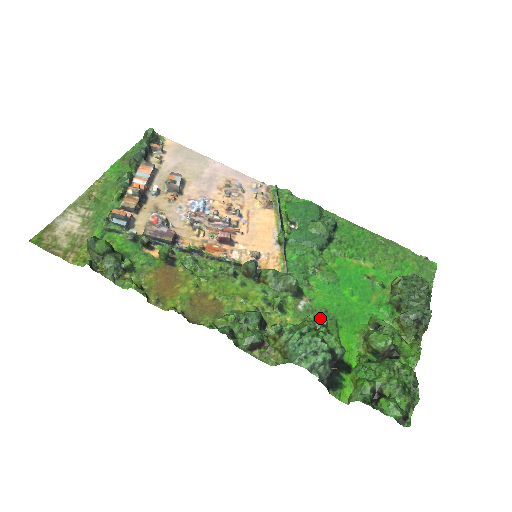
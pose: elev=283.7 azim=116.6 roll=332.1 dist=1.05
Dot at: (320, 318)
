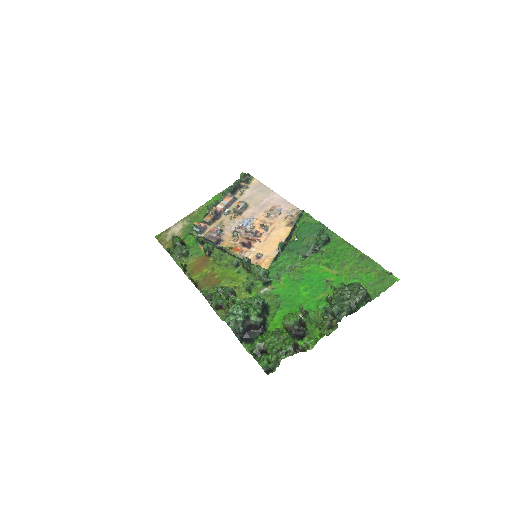
Dot at: (258, 297)
